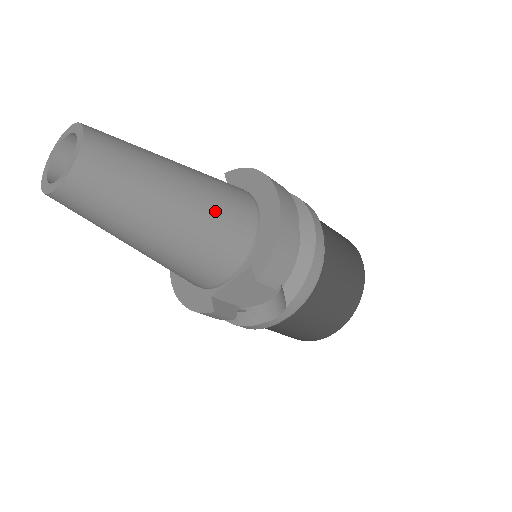
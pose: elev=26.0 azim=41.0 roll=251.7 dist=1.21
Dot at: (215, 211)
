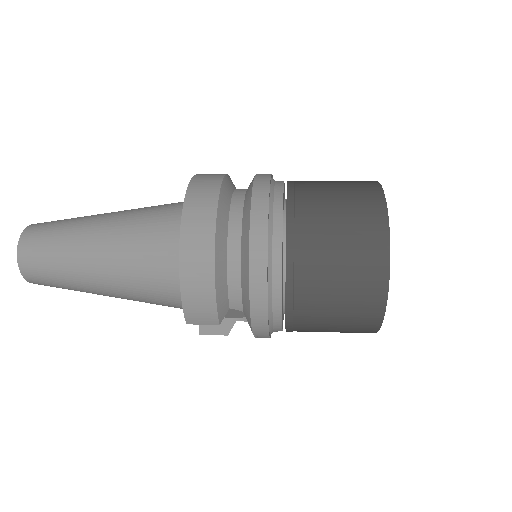
Dot at: (132, 266)
